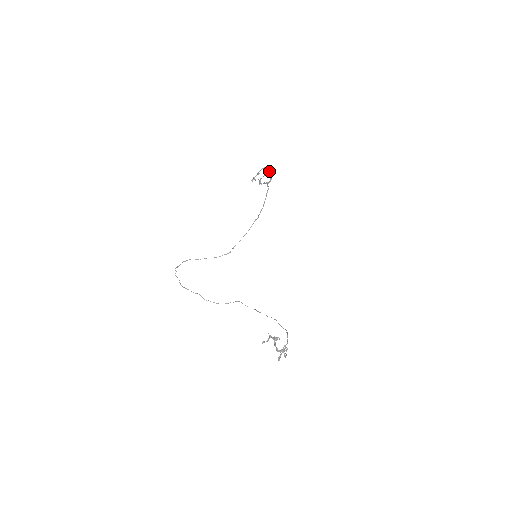
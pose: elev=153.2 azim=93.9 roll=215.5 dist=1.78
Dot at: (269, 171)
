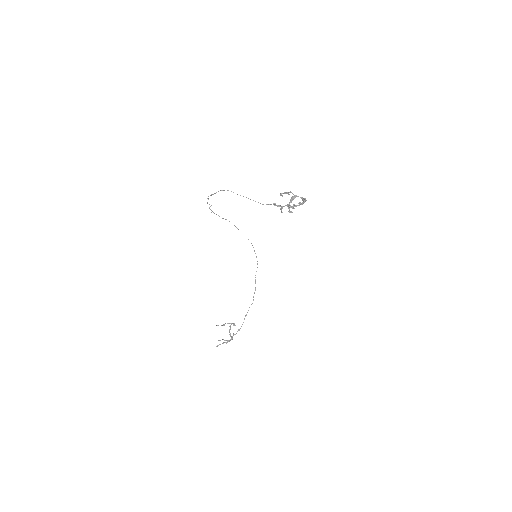
Dot at: (302, 198)
